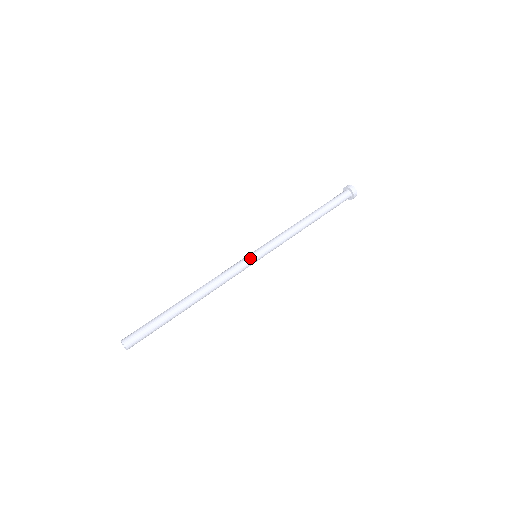
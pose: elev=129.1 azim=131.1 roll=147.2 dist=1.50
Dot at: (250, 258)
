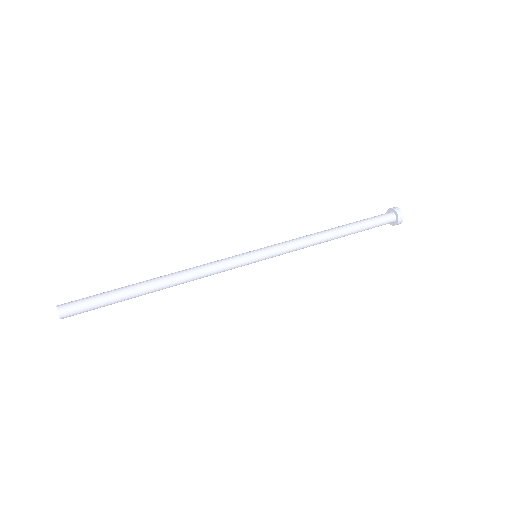
Dot at: (244, 253)
